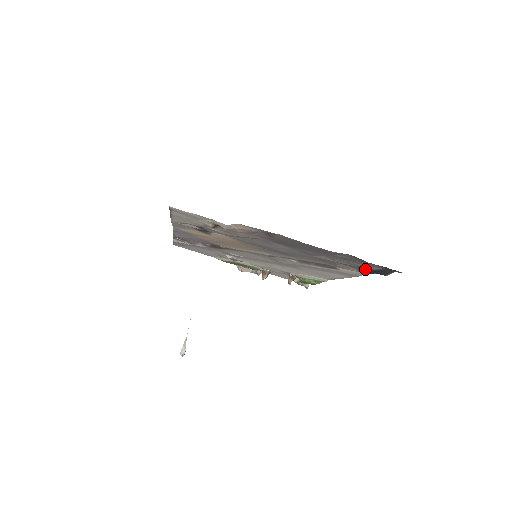
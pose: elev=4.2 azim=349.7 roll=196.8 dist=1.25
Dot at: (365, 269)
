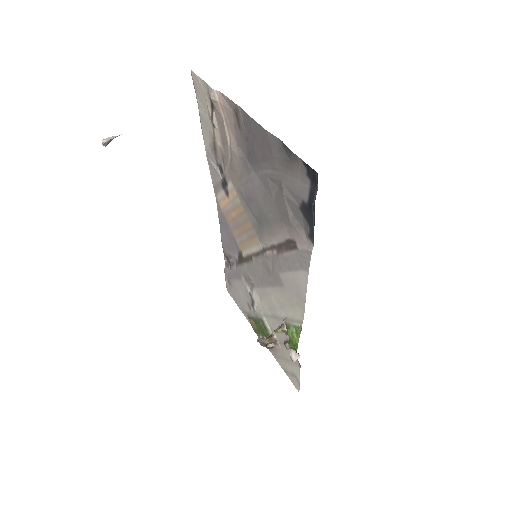
Dot at: (305, 211)
